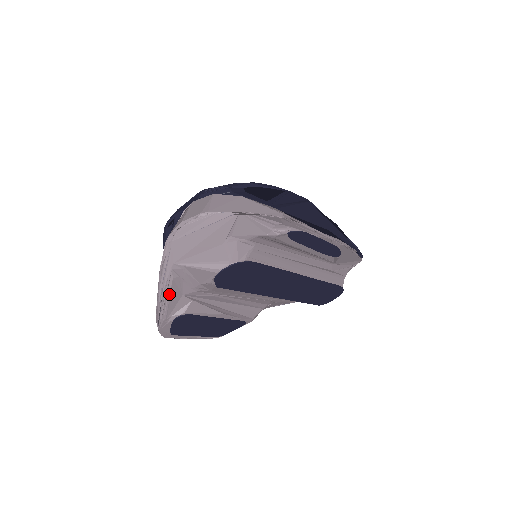
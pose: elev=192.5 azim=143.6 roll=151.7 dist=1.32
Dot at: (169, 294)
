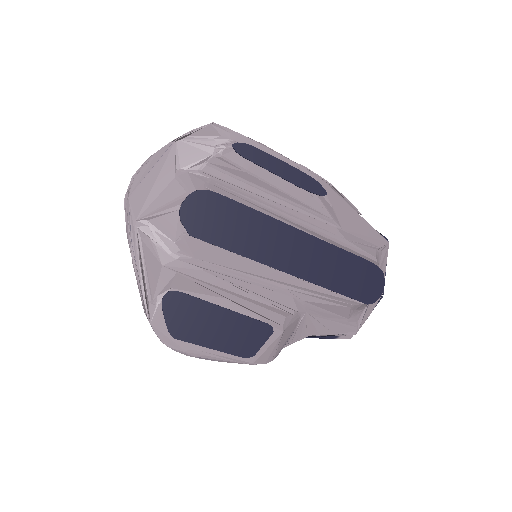
Dot at: (144, 261)
